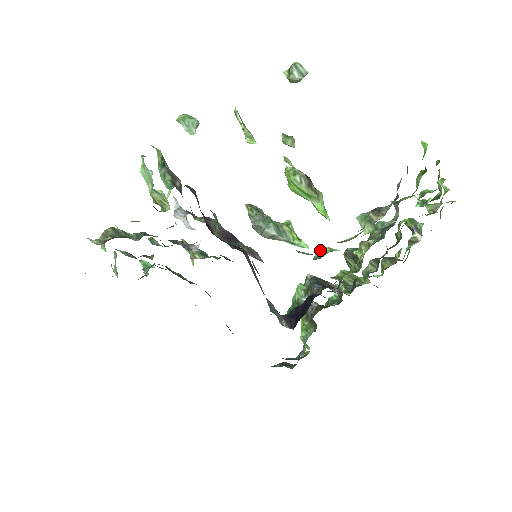
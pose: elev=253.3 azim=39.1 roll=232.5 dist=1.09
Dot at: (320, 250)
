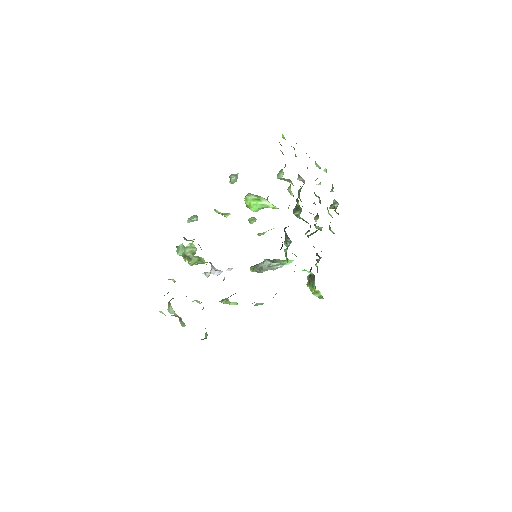
Dot at: (268, 196)
